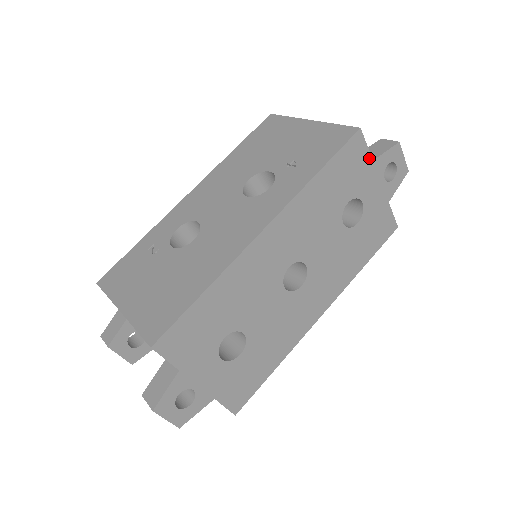
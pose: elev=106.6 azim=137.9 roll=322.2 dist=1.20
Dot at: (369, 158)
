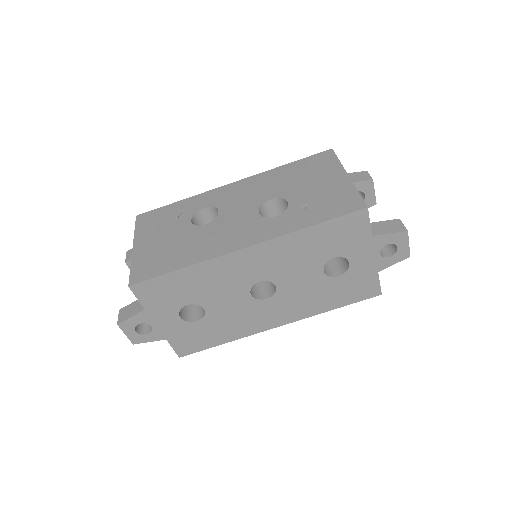
Dot at: (369, 232)
